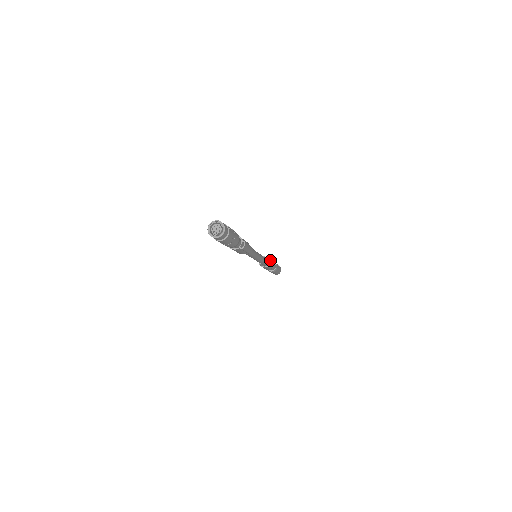
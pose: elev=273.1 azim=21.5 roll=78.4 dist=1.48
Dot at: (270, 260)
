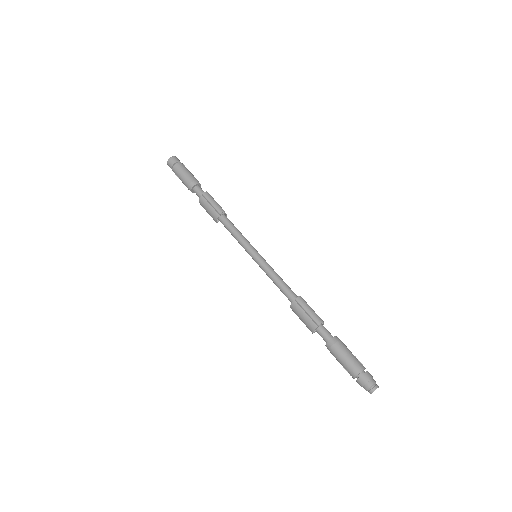
Dot at: (306, 303)
